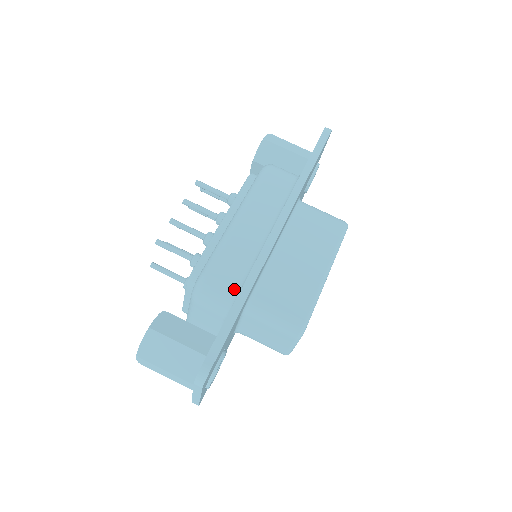
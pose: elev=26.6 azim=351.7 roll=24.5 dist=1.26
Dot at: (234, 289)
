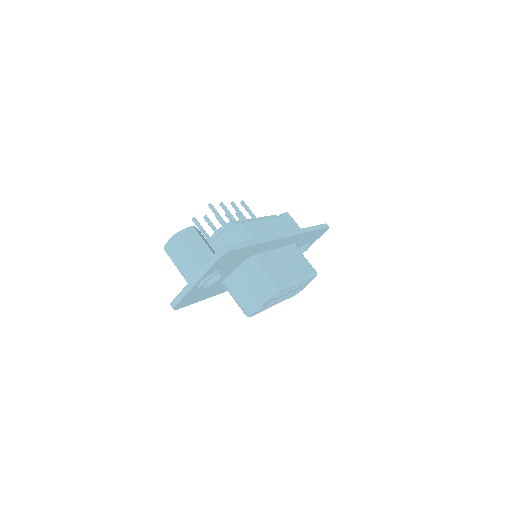
Dot at: occluded
